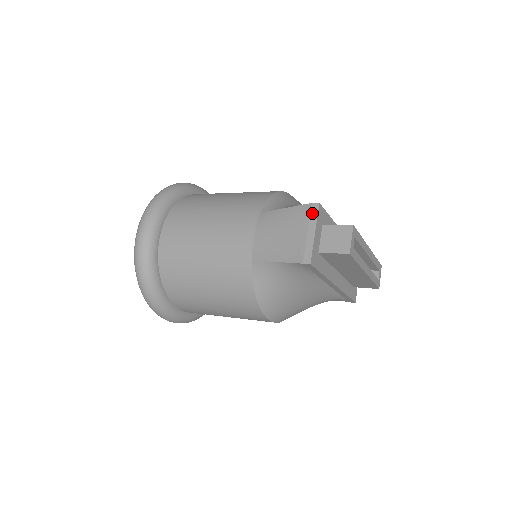
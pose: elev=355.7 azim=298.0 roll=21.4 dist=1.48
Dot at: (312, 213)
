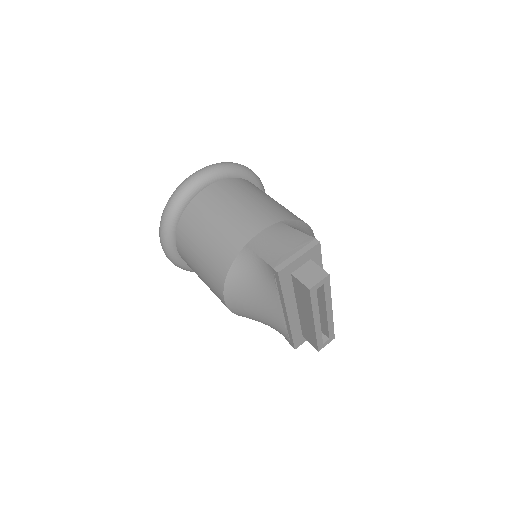
Dot at: (310, 244)
